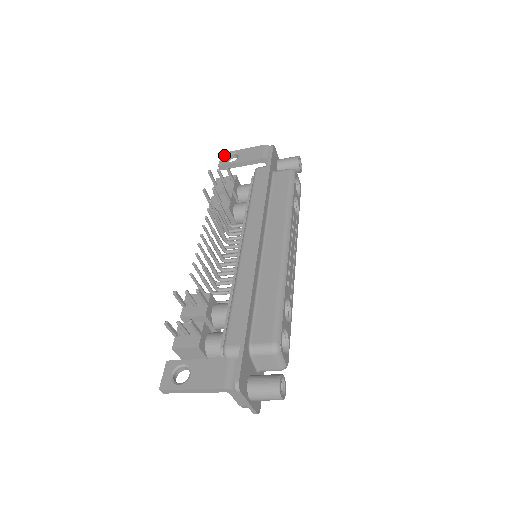
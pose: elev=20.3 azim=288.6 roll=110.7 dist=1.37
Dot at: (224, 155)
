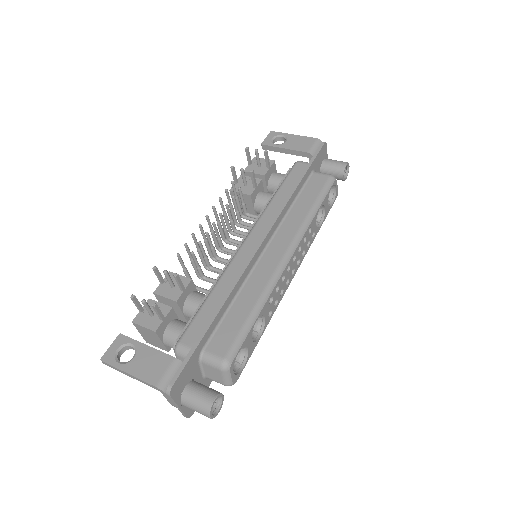
Dot at: (272, 134)
